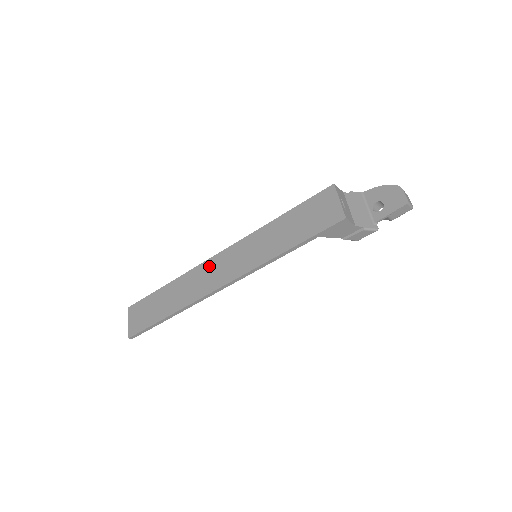
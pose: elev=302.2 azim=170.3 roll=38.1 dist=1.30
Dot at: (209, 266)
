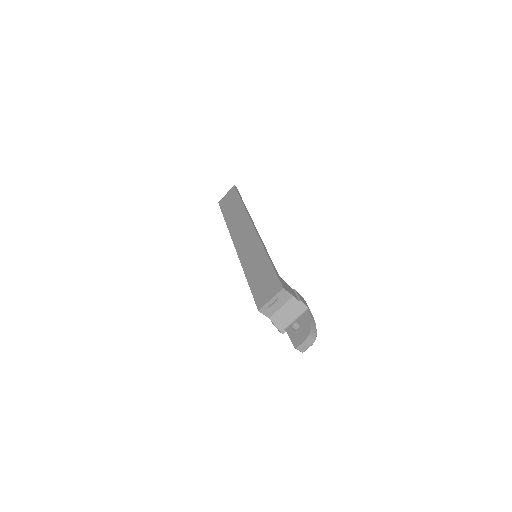
Dot at: (248, 227)
